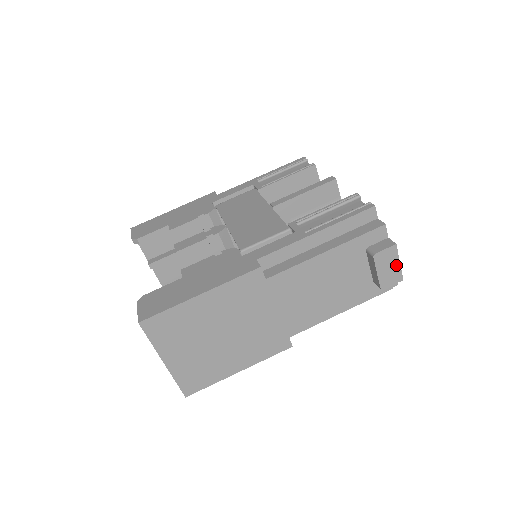
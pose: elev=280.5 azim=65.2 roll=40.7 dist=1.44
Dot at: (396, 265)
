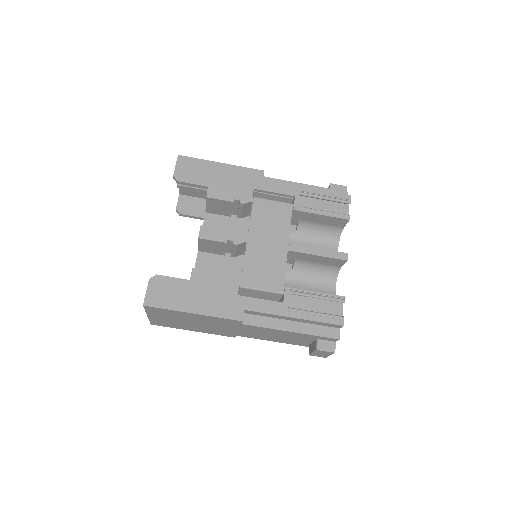
Dot at: (327, 355)
